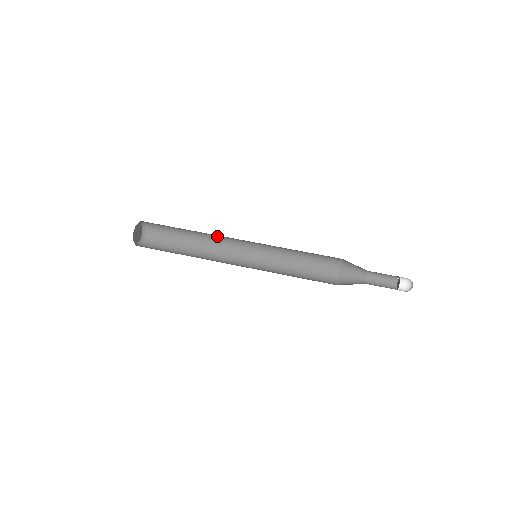
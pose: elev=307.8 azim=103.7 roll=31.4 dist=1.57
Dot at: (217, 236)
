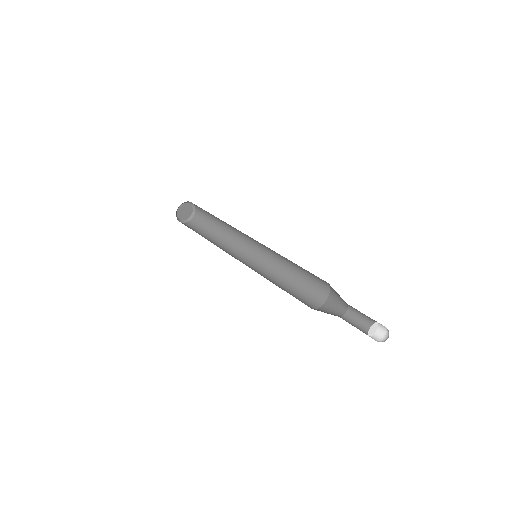
Dot at: (238, 232)
